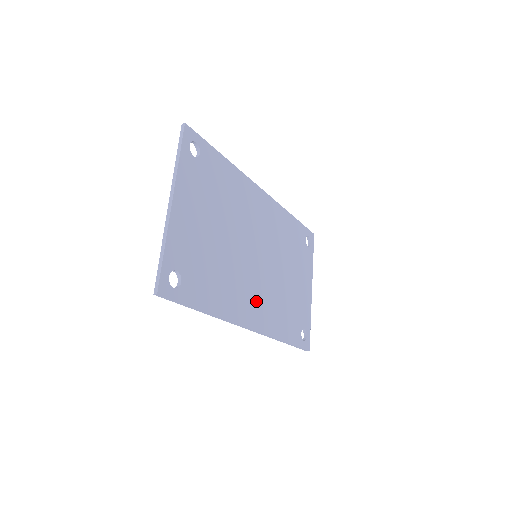
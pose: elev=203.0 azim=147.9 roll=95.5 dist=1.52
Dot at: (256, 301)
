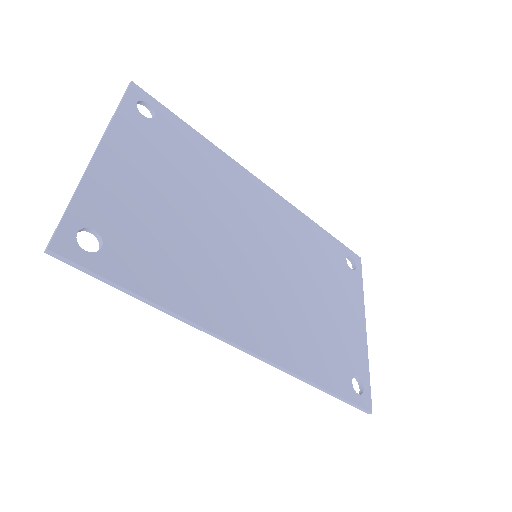
Dot at: (256, 312)
